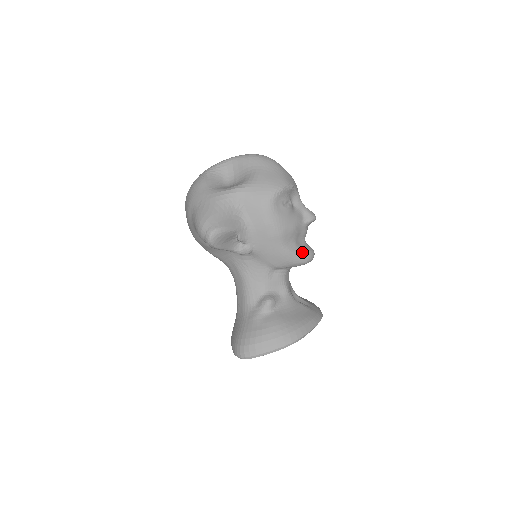
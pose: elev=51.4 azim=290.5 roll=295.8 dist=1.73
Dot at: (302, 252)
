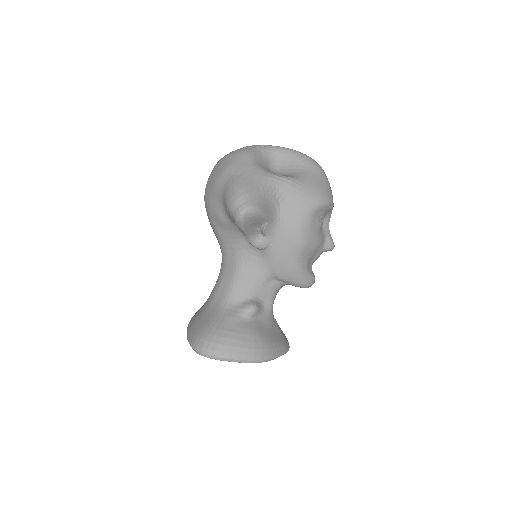
Dot at: (308, 274)
